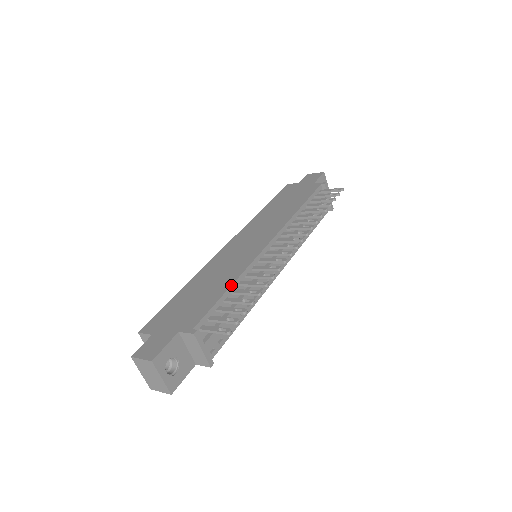
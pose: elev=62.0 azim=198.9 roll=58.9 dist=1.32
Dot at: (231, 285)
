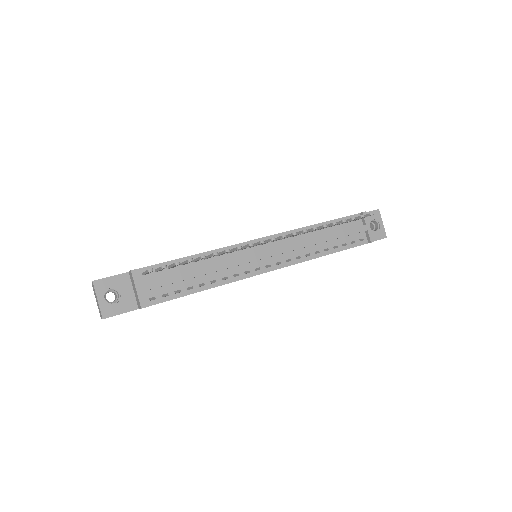
Dot at: (195, 254)
